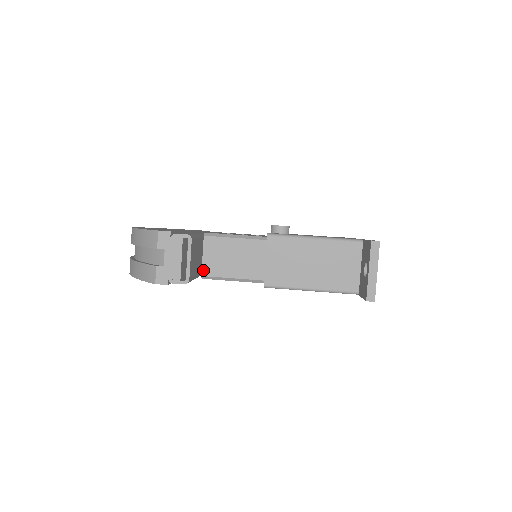
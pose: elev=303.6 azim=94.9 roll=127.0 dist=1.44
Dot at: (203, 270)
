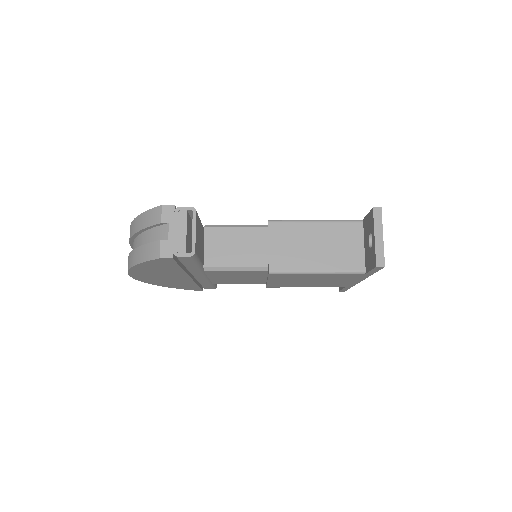
Dot at: (205, 261)
